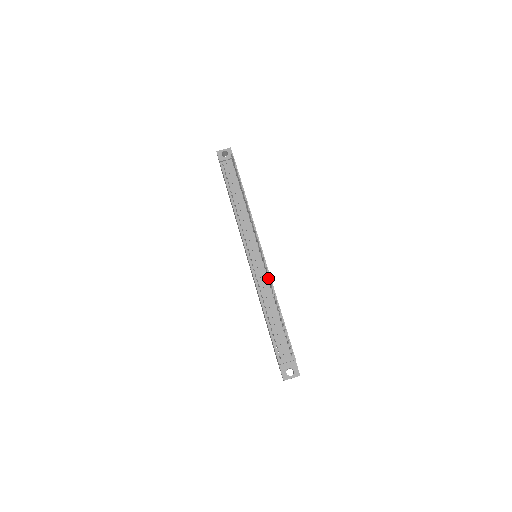
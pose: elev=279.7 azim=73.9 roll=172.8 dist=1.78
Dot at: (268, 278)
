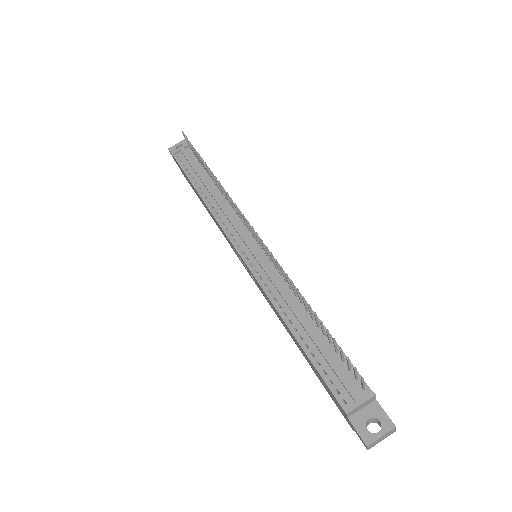
Dot at: (282, 276)
